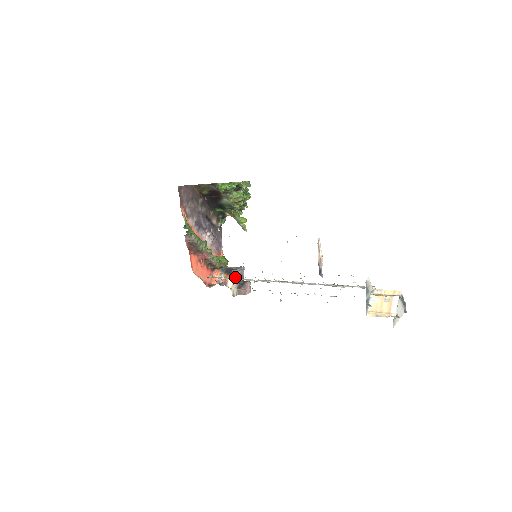
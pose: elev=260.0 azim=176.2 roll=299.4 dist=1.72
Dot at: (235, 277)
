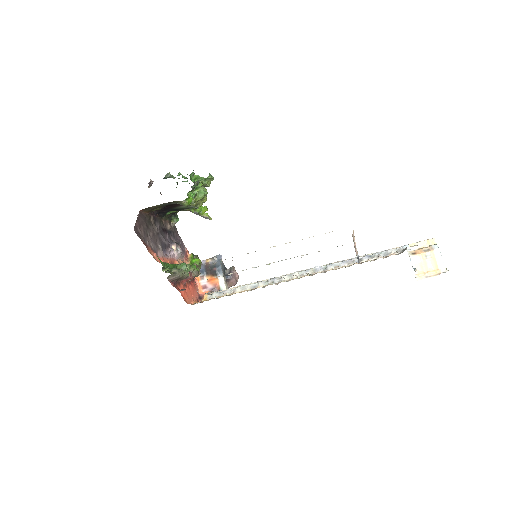
Dot at: (221, 274)
